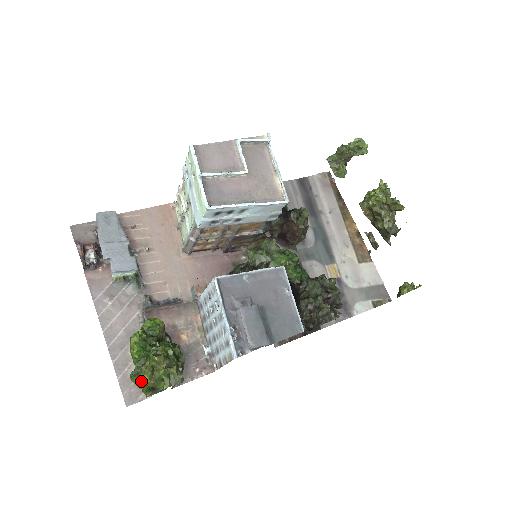
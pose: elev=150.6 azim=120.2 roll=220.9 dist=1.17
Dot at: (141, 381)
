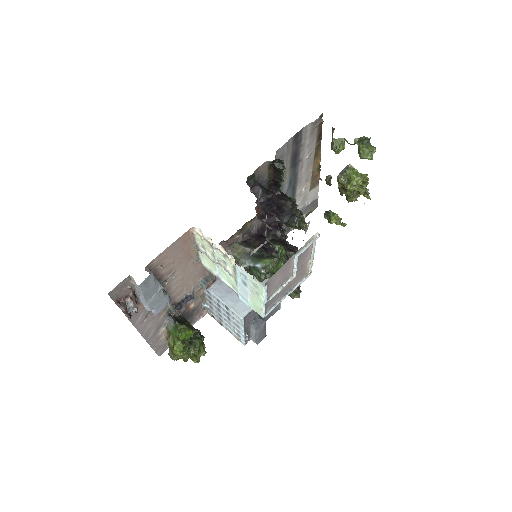
Dot at: (178, 358)
